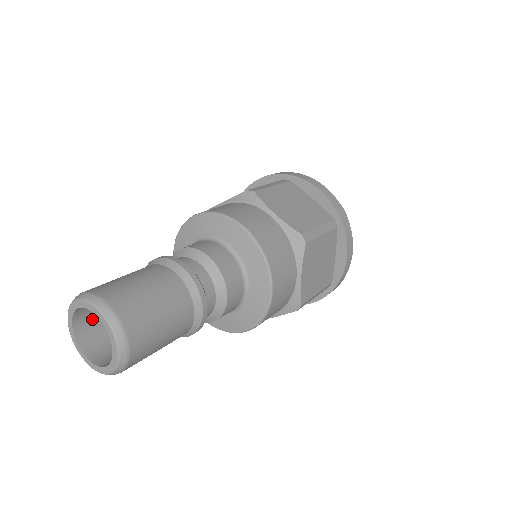
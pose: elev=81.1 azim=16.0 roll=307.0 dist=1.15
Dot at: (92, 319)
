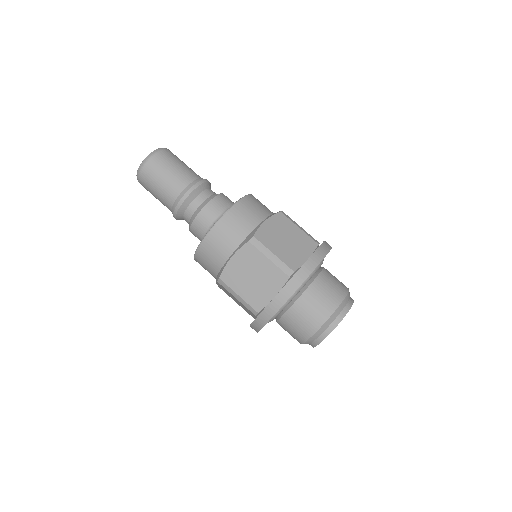
Dot at: occluded
